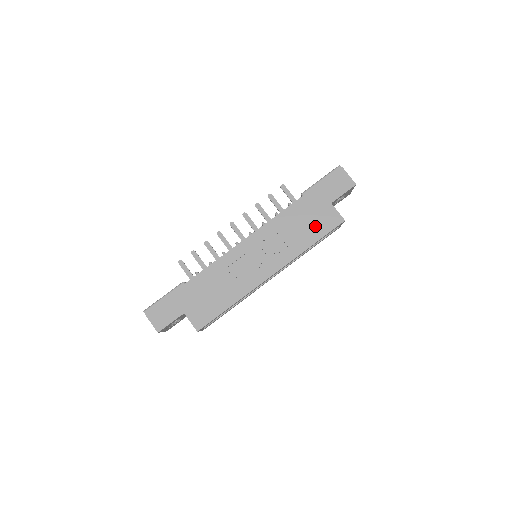
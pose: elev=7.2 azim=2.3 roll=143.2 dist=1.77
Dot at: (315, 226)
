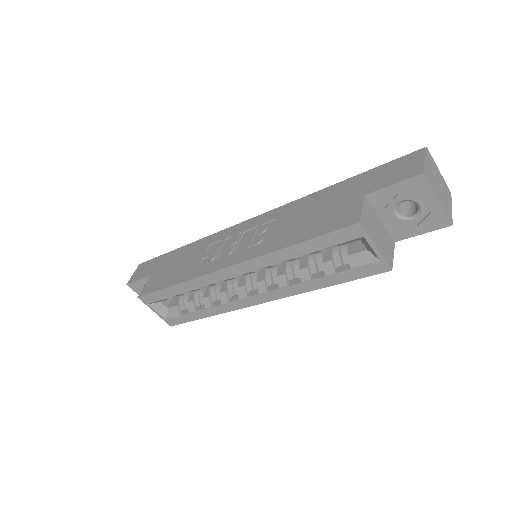
Dot at: (318, 221)
